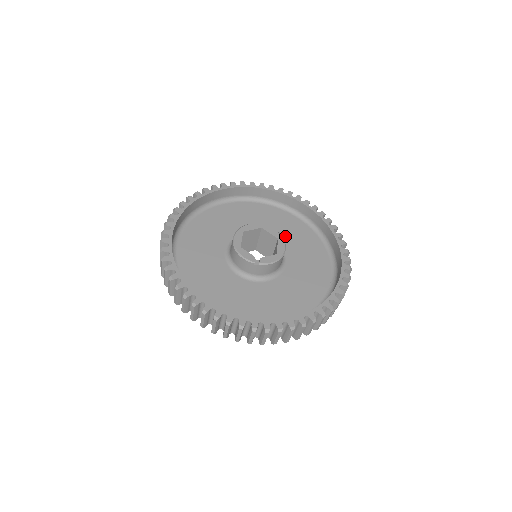
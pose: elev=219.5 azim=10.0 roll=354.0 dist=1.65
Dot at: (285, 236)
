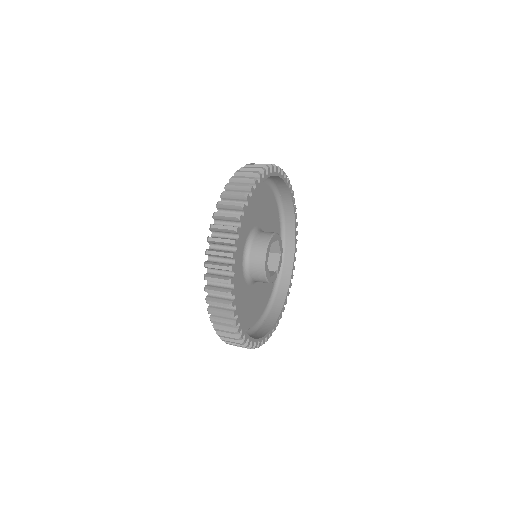
Dot at: (258, 212)
